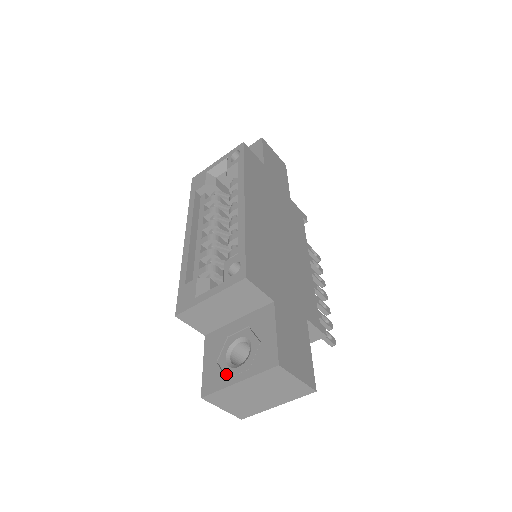
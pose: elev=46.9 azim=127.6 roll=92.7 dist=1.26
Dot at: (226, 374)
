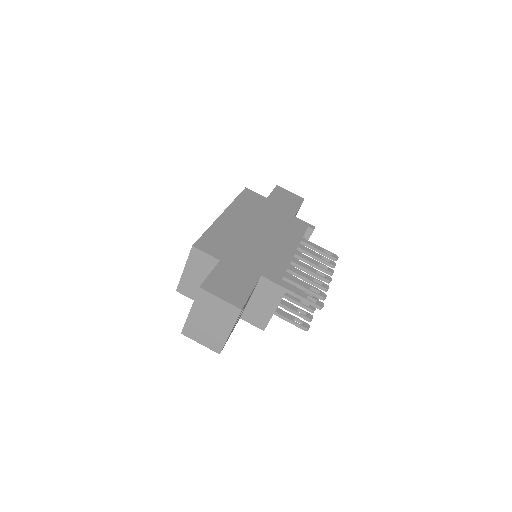
Dot at: occluded
